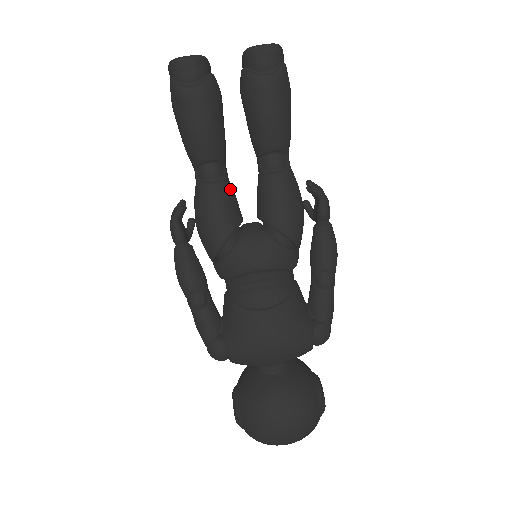
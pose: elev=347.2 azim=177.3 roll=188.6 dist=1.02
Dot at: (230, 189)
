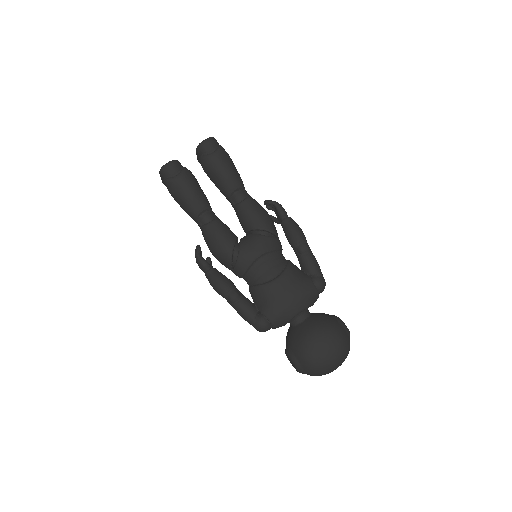
Dot at: (222, 222)
